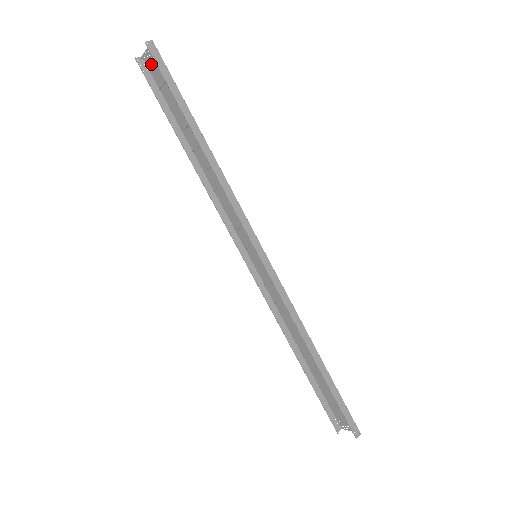
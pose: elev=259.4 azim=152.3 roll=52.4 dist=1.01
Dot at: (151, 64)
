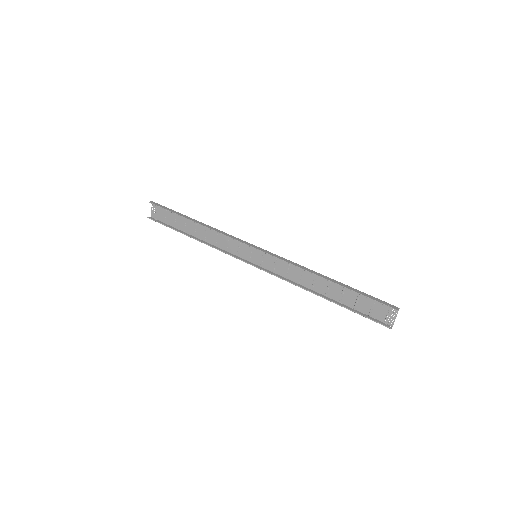
Dot at: (156, 215)
